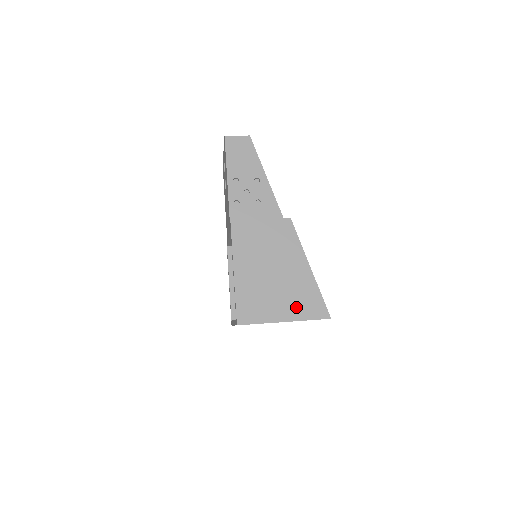
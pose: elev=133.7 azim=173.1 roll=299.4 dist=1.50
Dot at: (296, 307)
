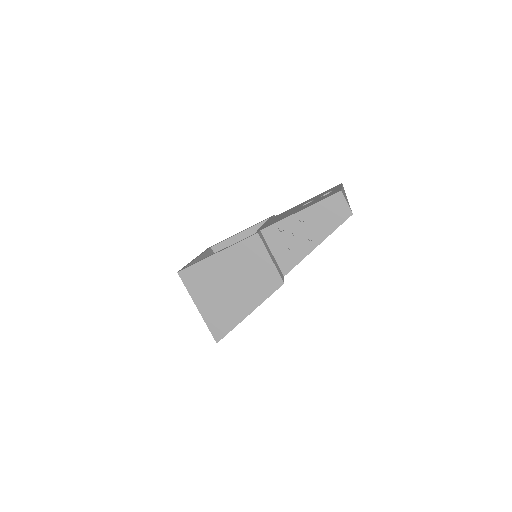
Dot at: (213, 313)
